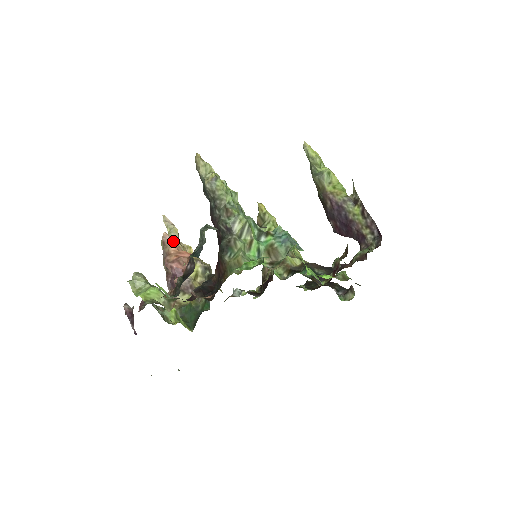
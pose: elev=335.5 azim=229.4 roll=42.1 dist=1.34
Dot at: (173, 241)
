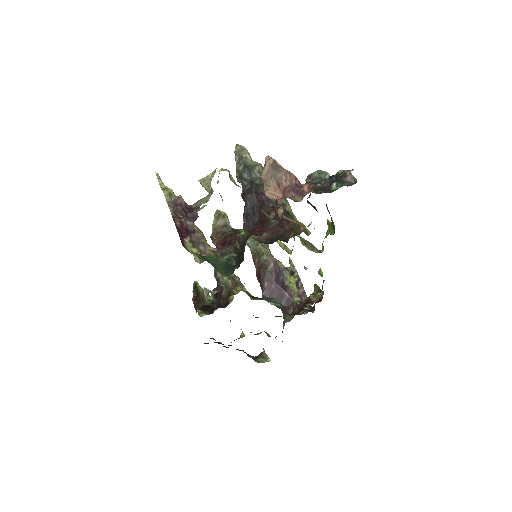
Dot at: occluded
